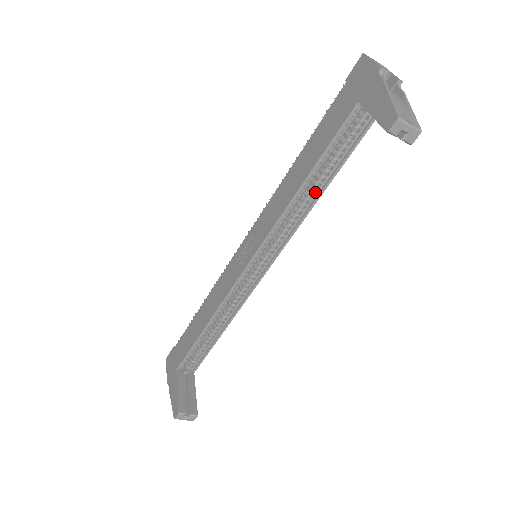
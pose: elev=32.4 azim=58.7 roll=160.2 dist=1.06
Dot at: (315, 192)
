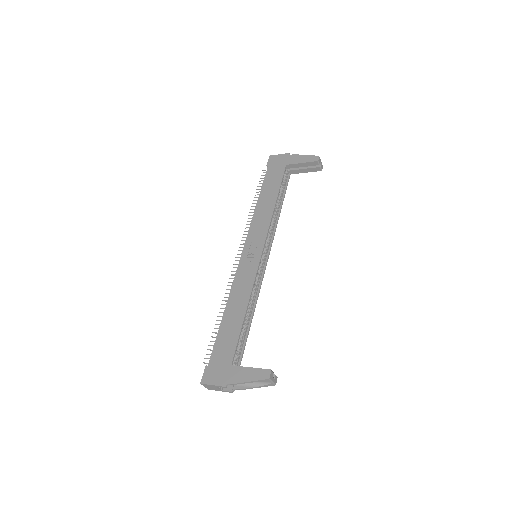
Dot at: (277, 211)
